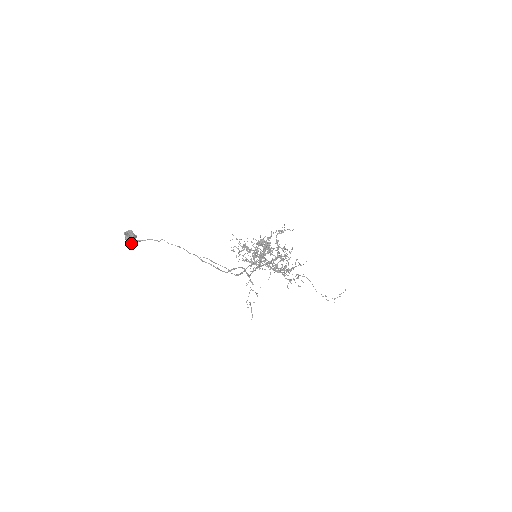
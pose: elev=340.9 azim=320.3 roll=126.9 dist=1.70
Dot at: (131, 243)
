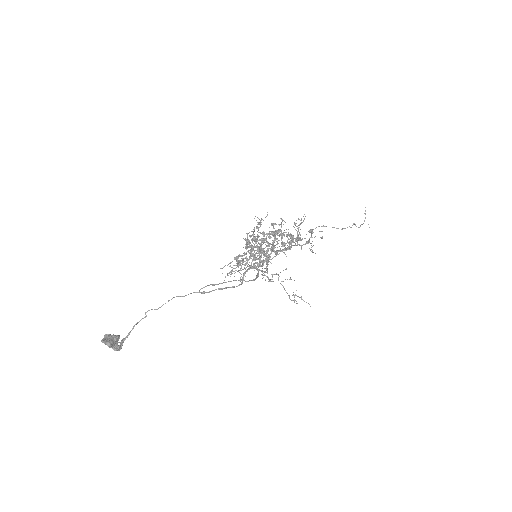
Dot at: (120, 348)
